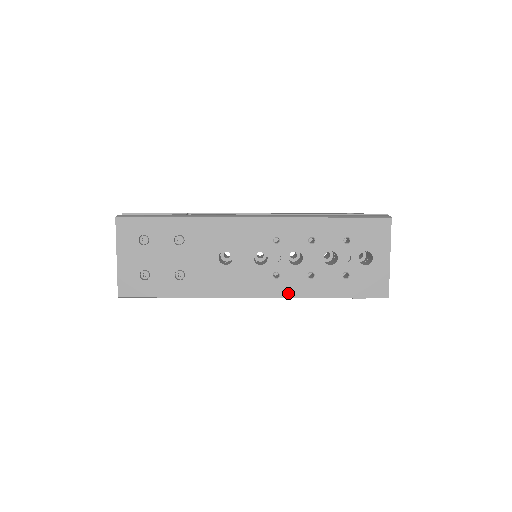
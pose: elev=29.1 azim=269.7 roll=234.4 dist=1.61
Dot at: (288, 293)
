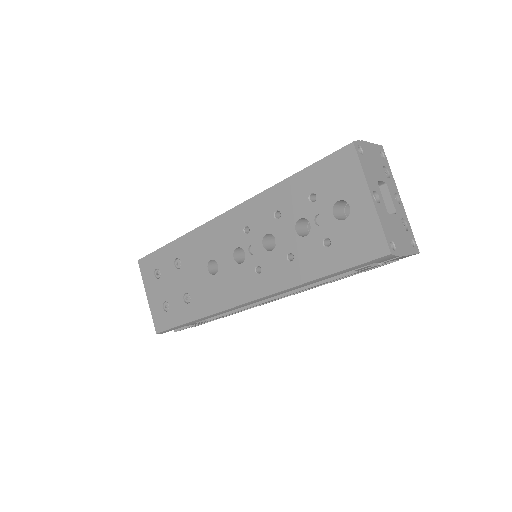
Dot at: (275, 287)
